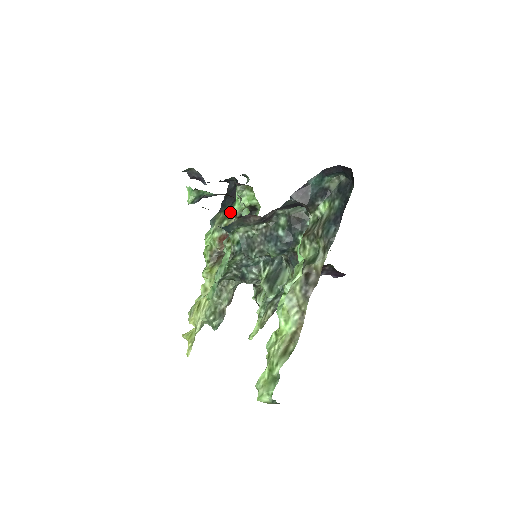
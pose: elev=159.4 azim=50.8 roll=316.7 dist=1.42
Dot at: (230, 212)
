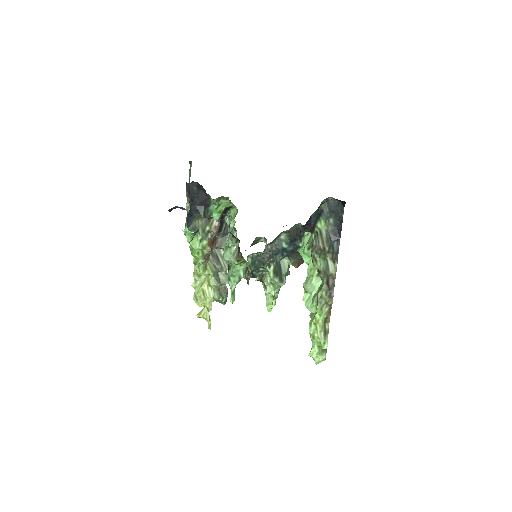
Dot at: (208, 218)
